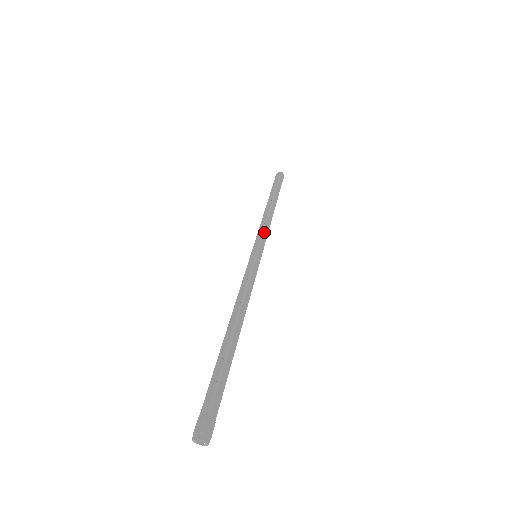
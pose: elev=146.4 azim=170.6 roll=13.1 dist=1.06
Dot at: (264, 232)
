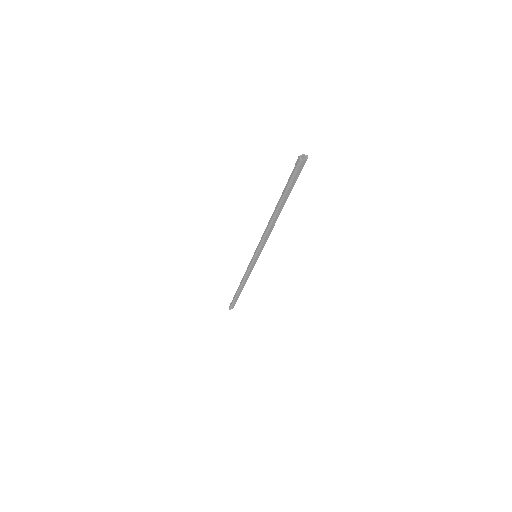
Dot at: occluded
